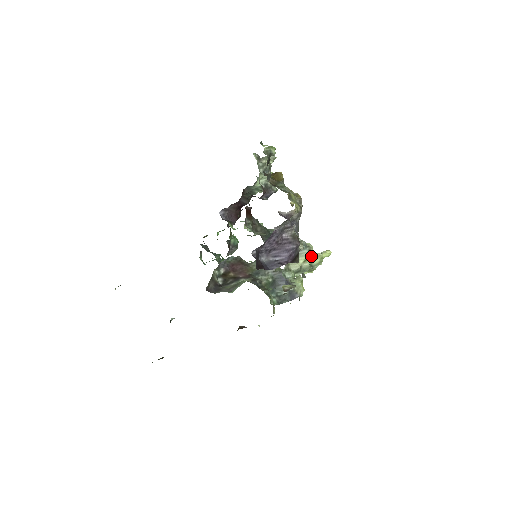
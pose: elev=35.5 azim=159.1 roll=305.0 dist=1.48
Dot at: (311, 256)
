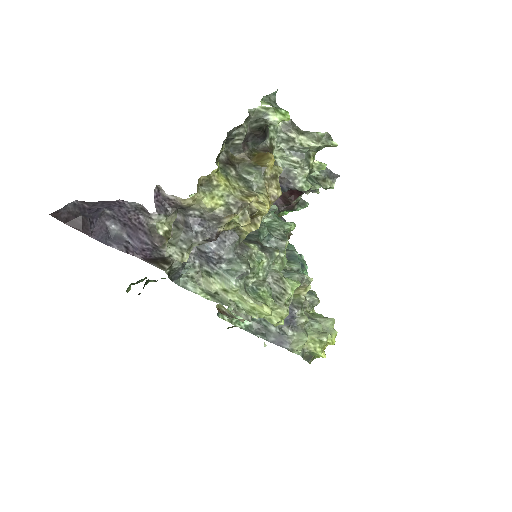
Dot at: (238, 292)
